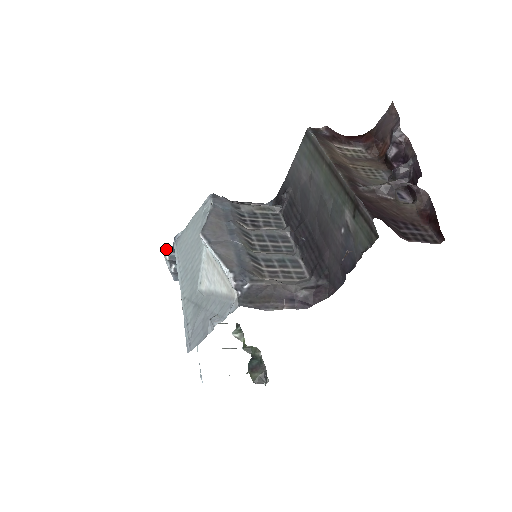
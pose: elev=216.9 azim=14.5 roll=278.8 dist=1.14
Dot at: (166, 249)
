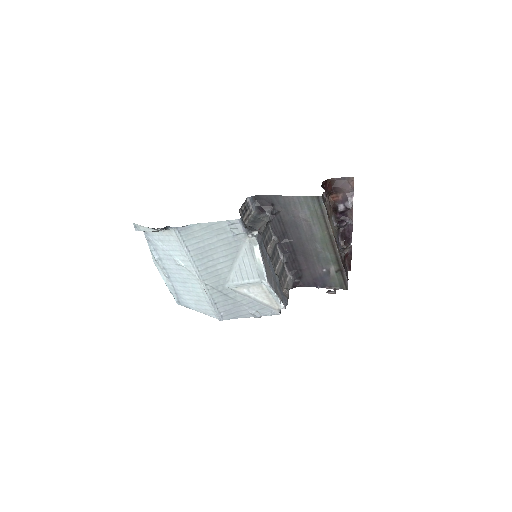
Dot at: (160, 229)
